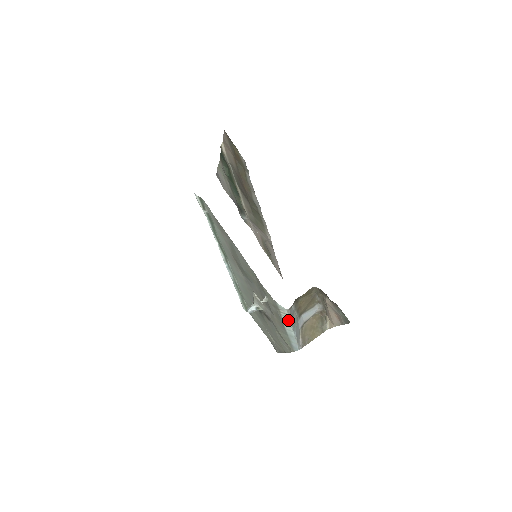
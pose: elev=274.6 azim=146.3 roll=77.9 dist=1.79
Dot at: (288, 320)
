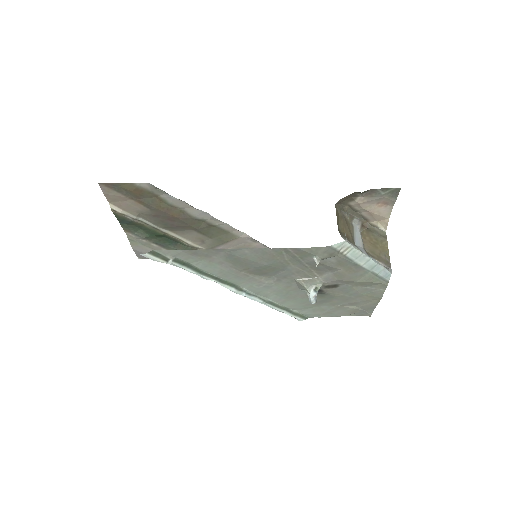
Dot at: (356, 252)
